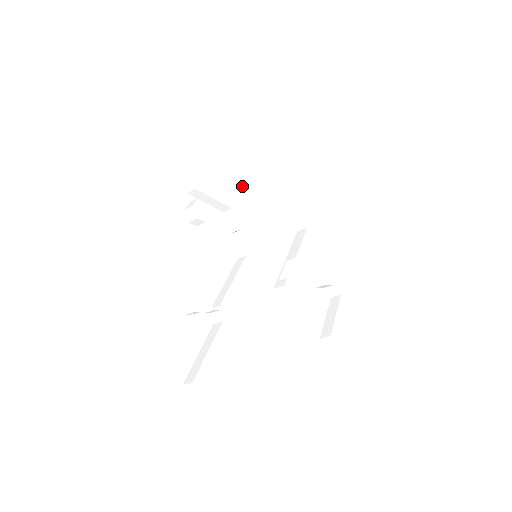
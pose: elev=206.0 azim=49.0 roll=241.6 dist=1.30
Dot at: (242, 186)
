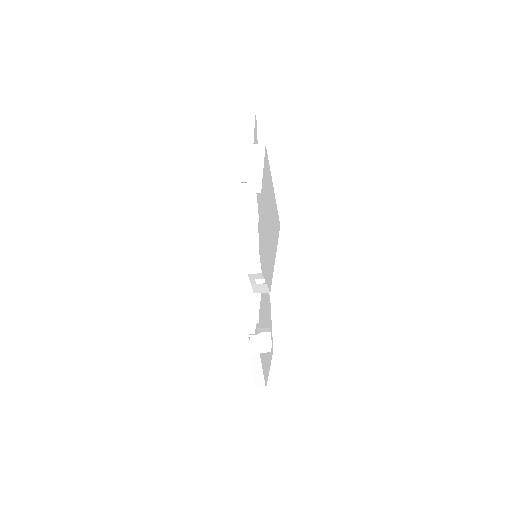
Dot at: occluded
